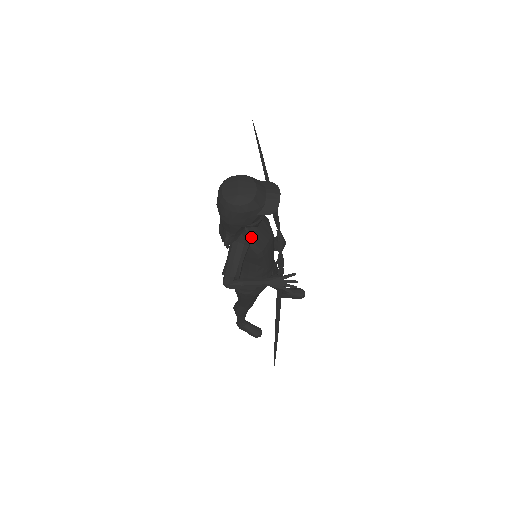
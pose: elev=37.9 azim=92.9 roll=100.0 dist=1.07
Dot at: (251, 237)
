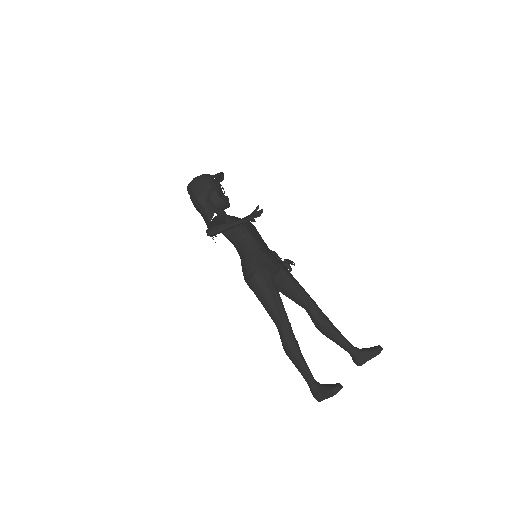
Dot at: (226, 216)
